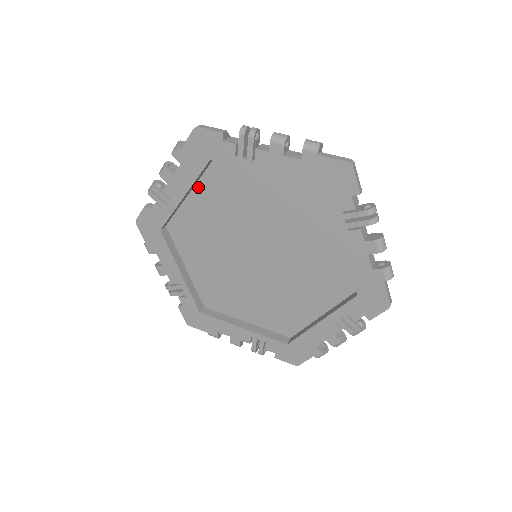
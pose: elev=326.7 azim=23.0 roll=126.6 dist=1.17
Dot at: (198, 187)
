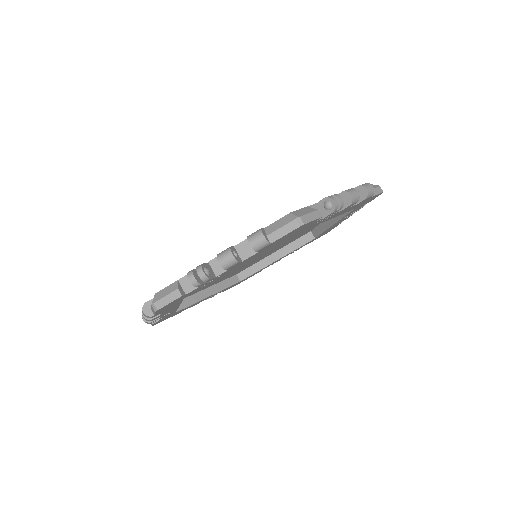
Dot at: occluded
